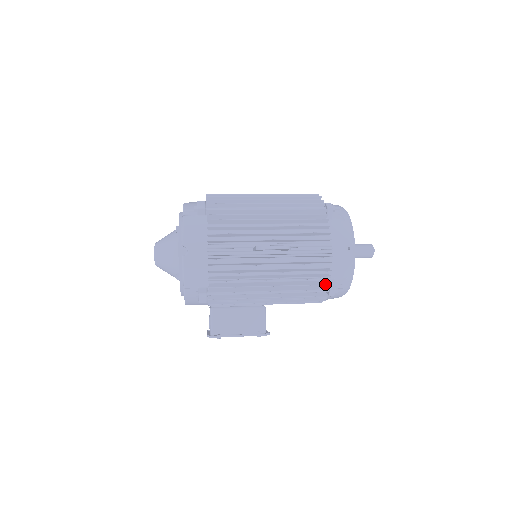
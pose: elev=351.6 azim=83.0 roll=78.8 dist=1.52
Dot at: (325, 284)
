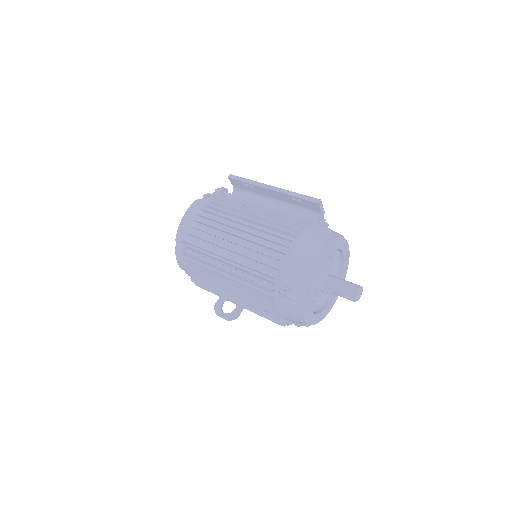
Dot at: occluded
